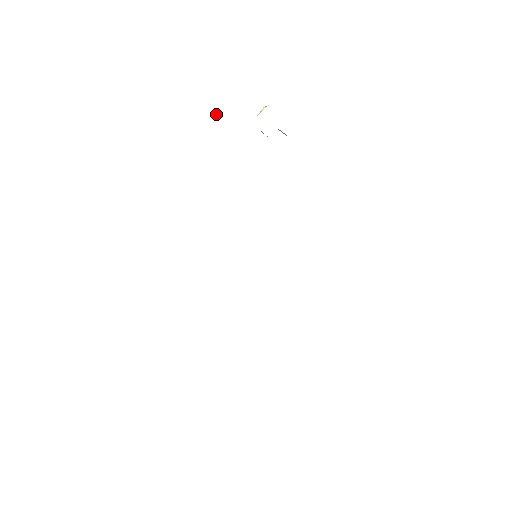
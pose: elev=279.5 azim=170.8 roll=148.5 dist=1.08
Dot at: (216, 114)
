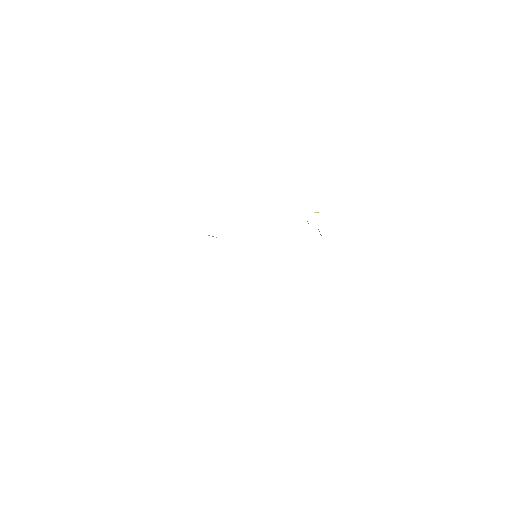
Dot at: occluded
